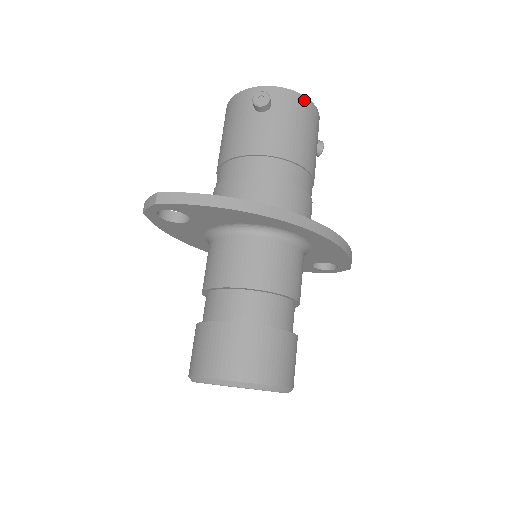
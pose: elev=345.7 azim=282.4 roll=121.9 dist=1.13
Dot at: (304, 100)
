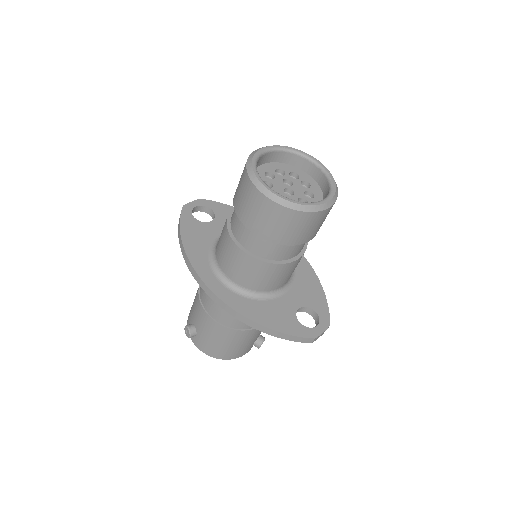
Dot at: occluded
